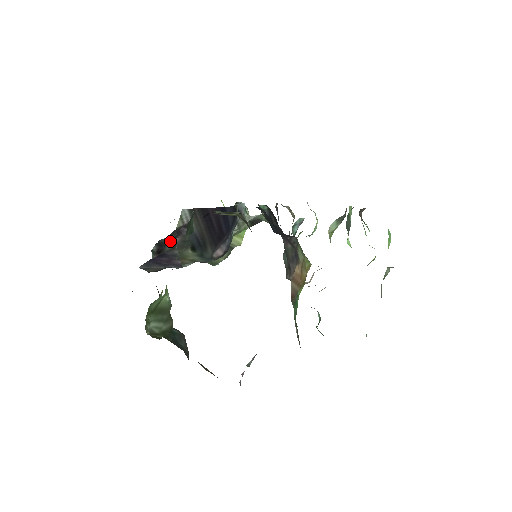
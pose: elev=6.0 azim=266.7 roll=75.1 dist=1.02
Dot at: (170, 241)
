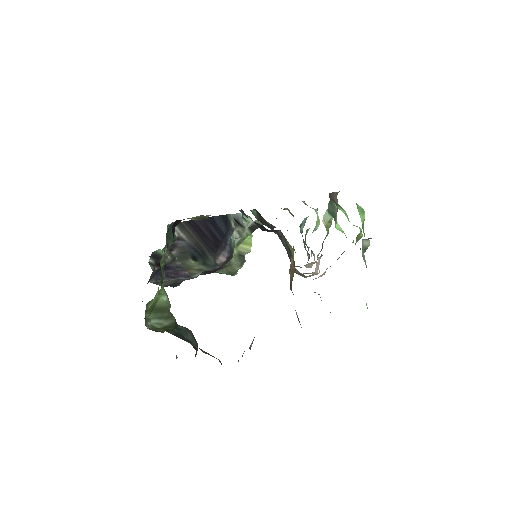
Dot at: (164, 252)
